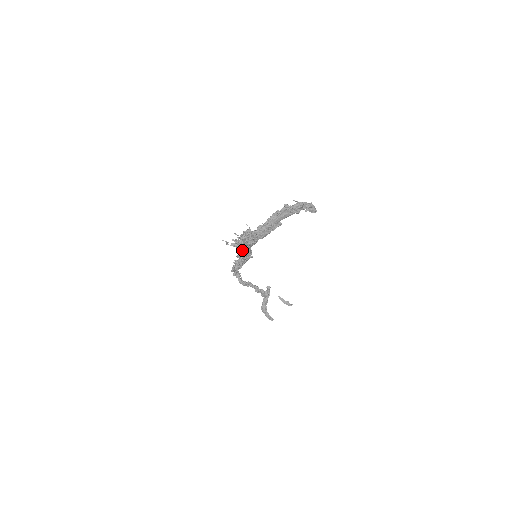
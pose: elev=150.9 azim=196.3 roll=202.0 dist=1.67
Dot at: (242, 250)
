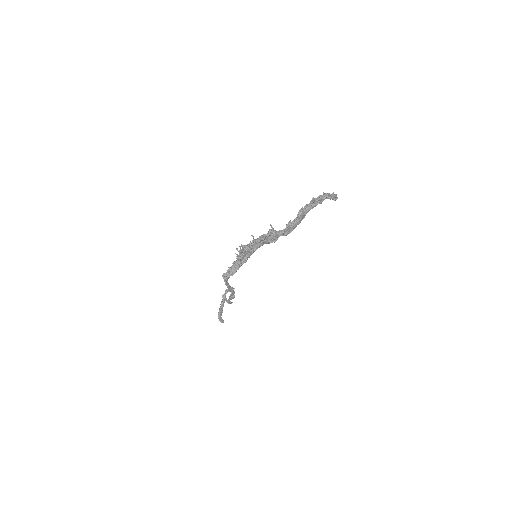
Dot at: occluded
